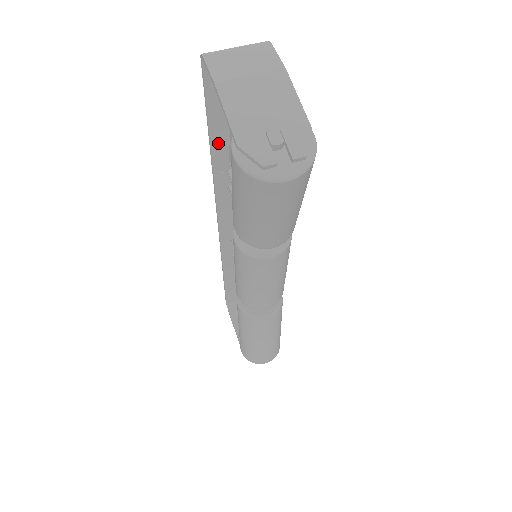
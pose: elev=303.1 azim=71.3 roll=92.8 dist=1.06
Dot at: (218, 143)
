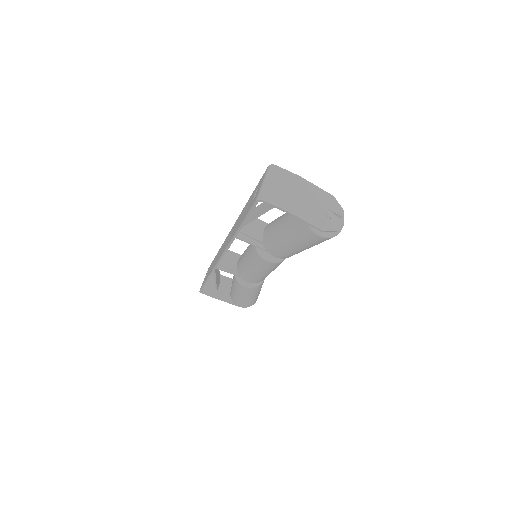
Dot at: occluded
